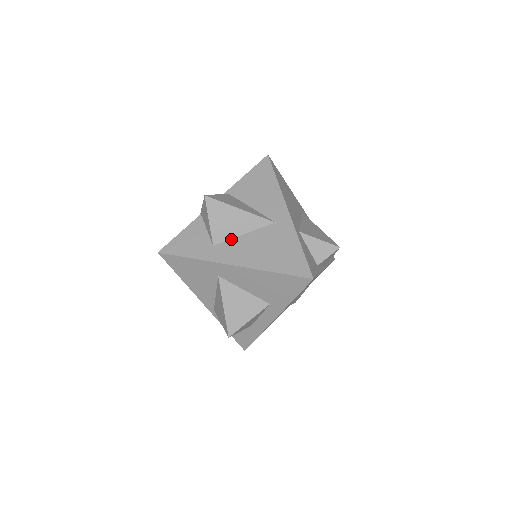
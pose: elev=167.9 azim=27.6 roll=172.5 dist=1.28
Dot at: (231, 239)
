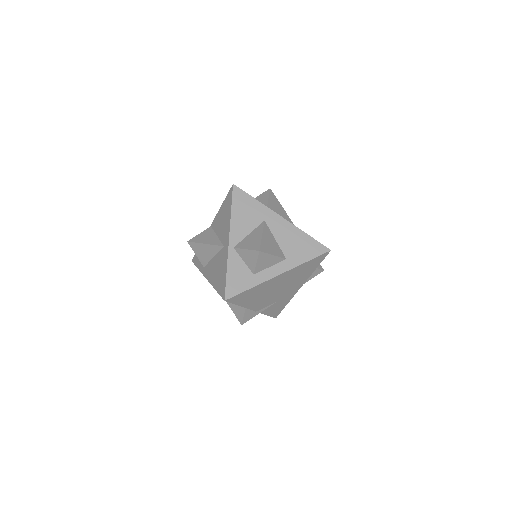
Dot at: occluded
